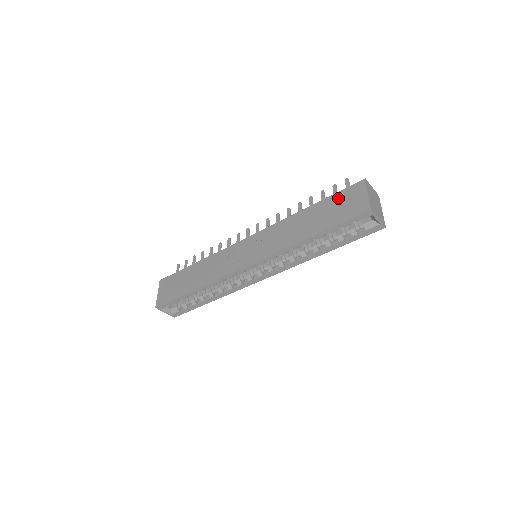
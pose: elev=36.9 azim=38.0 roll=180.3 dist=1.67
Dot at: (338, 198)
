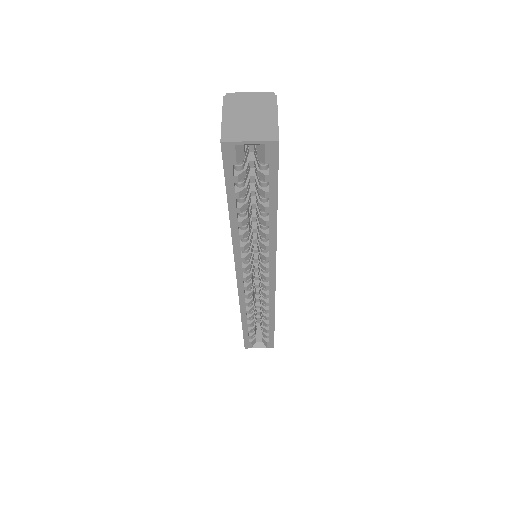
Dot at: occluded
